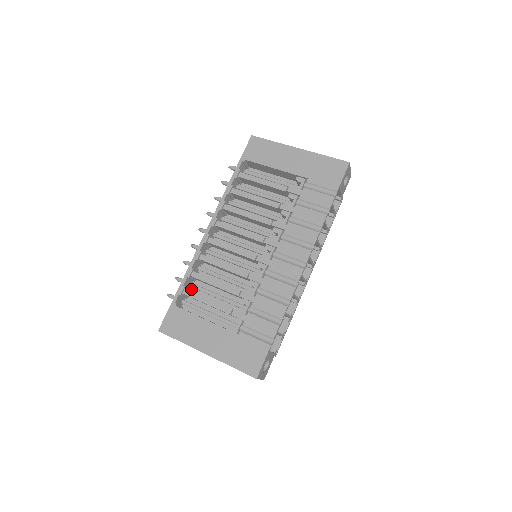
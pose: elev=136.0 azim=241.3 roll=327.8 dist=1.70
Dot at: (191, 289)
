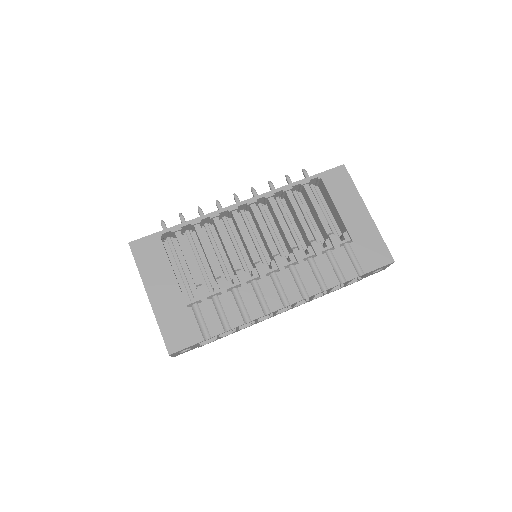
Dot at: (184, 234)
